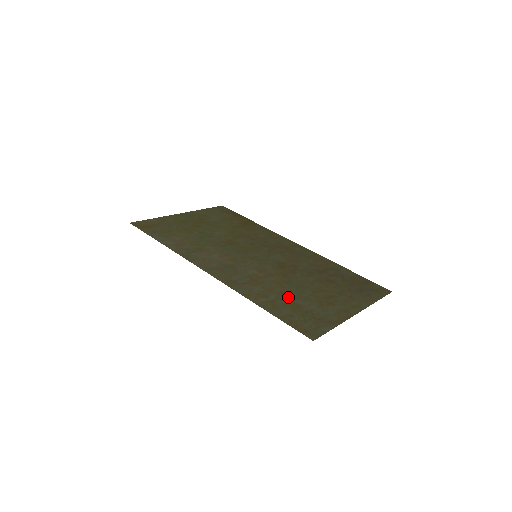
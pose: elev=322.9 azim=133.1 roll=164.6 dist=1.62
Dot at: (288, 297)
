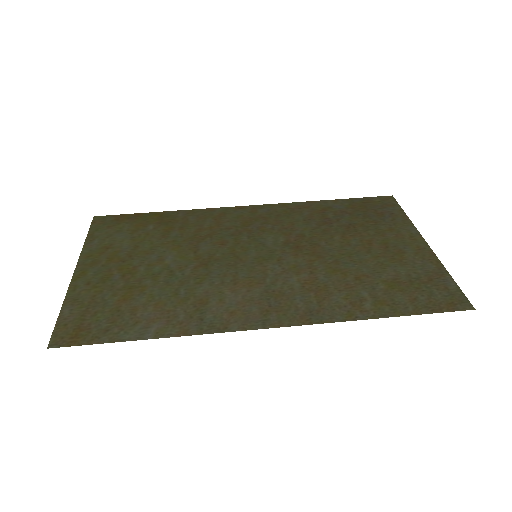
Dot at: (371, 280)
